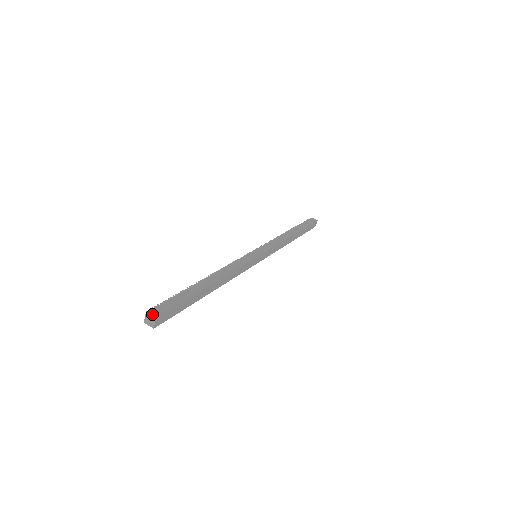
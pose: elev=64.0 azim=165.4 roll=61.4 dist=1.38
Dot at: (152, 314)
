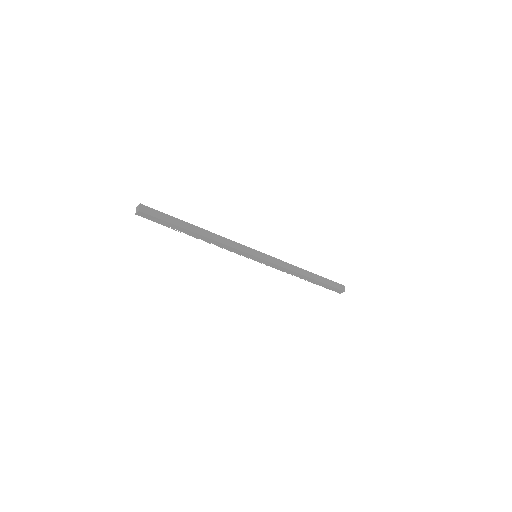
Dot at: (139, 205)
